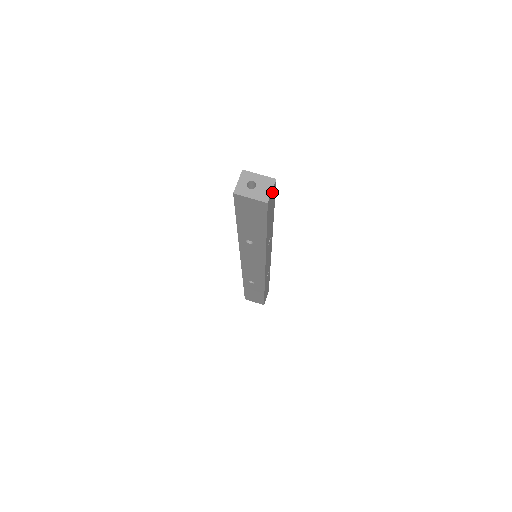
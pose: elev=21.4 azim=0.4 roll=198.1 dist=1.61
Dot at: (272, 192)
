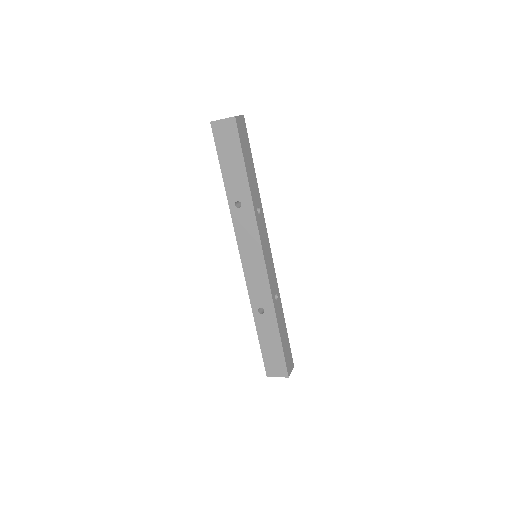
Dot at: (241, 120)
